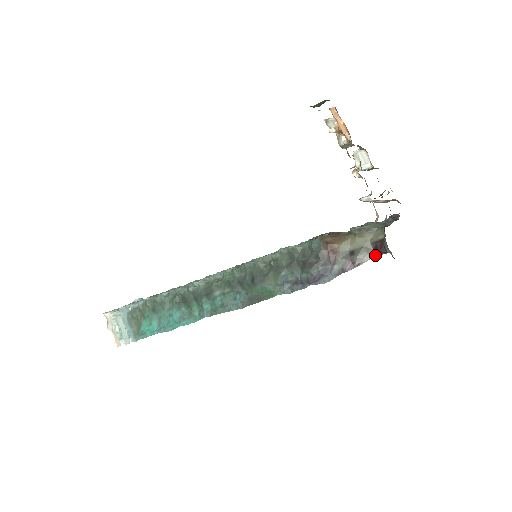
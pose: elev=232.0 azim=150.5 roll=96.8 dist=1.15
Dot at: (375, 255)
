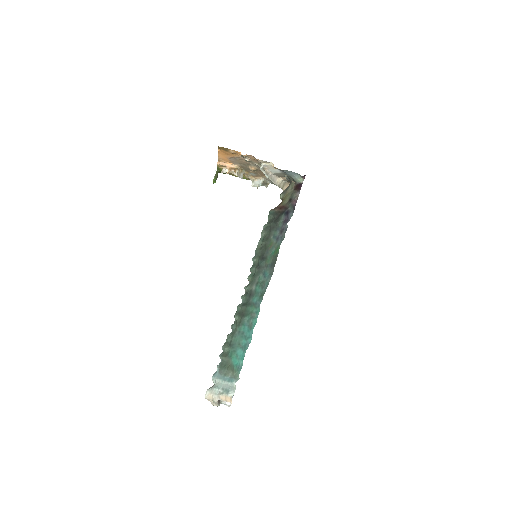
Dot at: occluded
